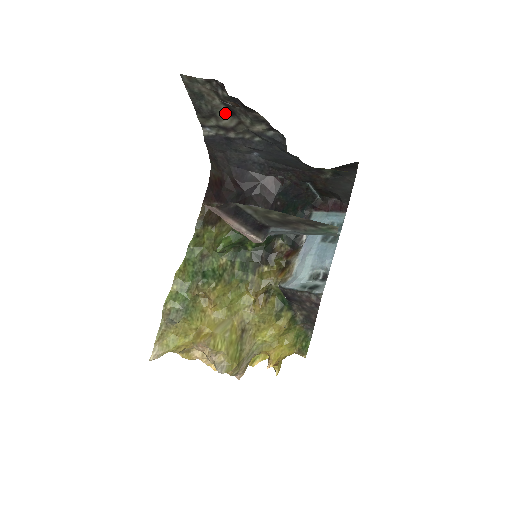
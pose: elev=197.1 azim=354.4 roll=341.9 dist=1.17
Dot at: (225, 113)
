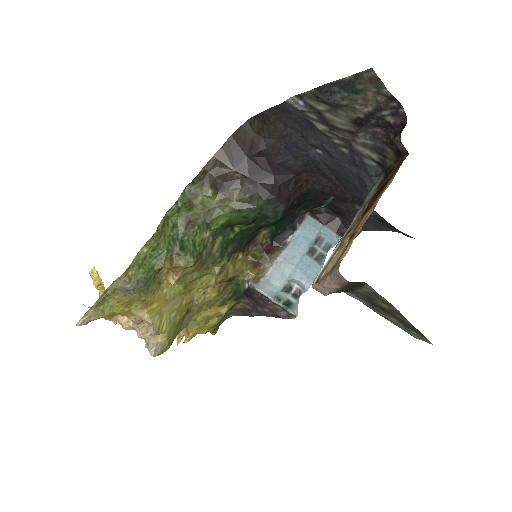
Dot at: (351, 117)
